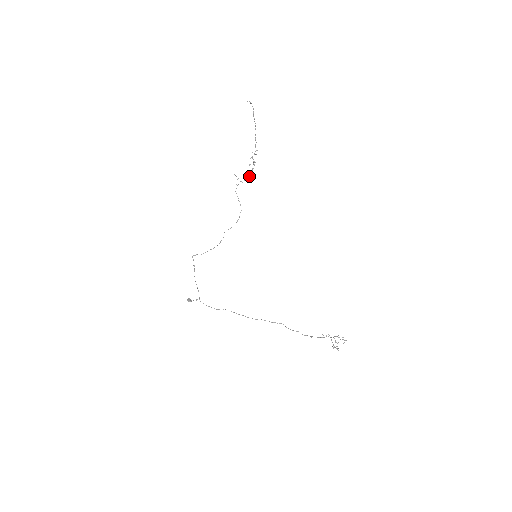
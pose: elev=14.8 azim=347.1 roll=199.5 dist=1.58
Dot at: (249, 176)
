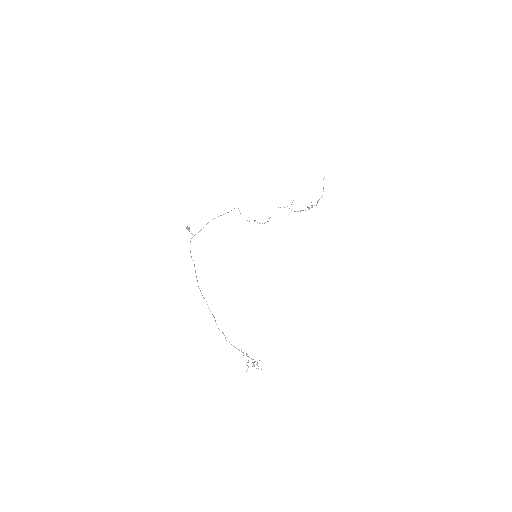
Dot at: occluded
